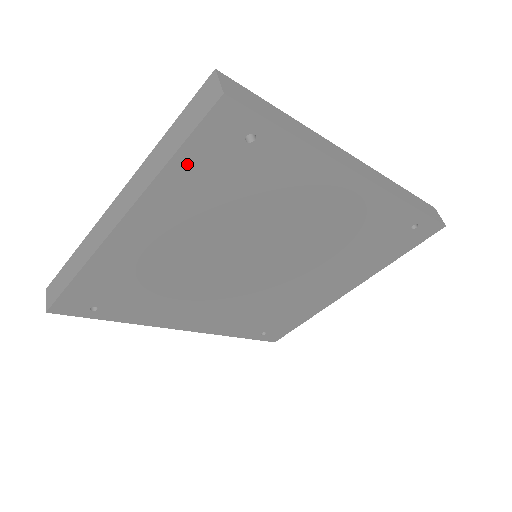
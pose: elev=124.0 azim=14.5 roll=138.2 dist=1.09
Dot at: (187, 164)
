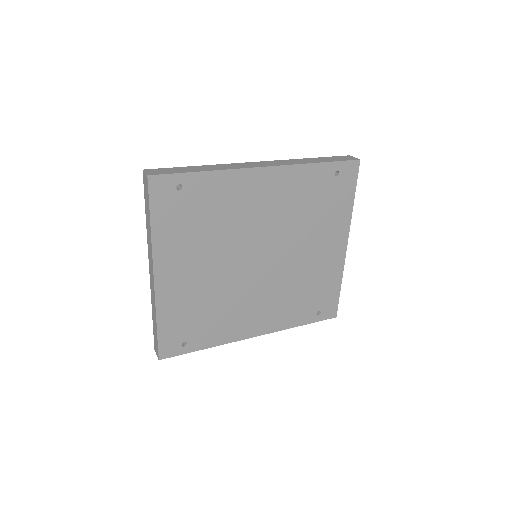
Dot at: (160, 220)
